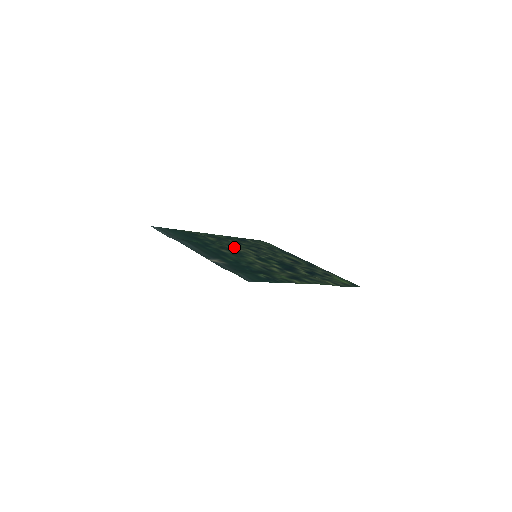
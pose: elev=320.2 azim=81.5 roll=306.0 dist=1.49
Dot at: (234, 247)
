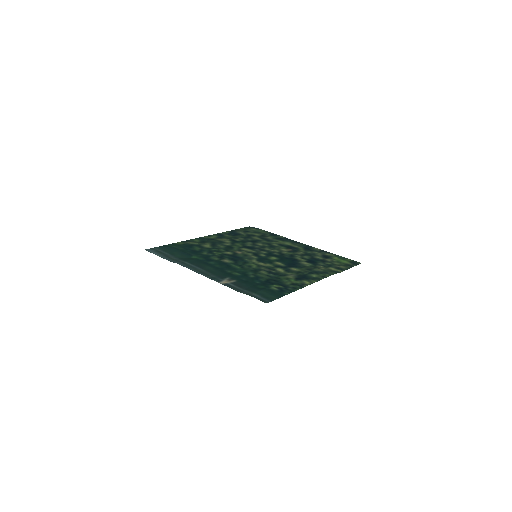
Dot at: (232, 250)
